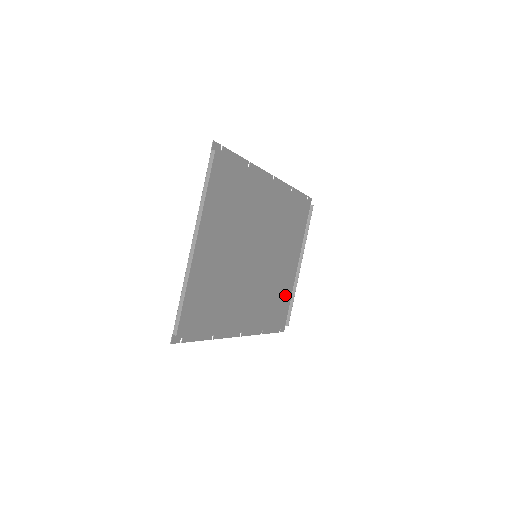
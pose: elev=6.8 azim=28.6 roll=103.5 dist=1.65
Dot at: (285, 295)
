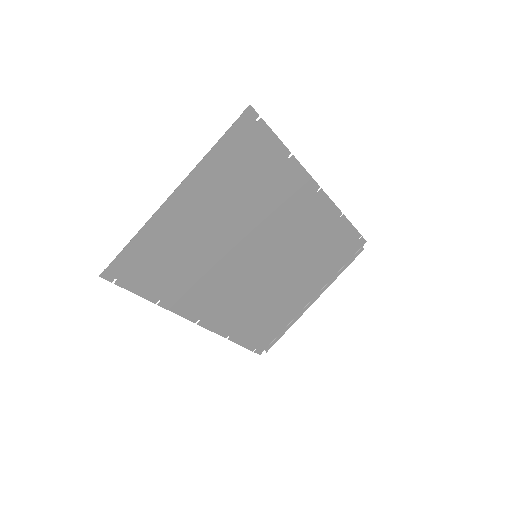
Dot at: (279, 319)
